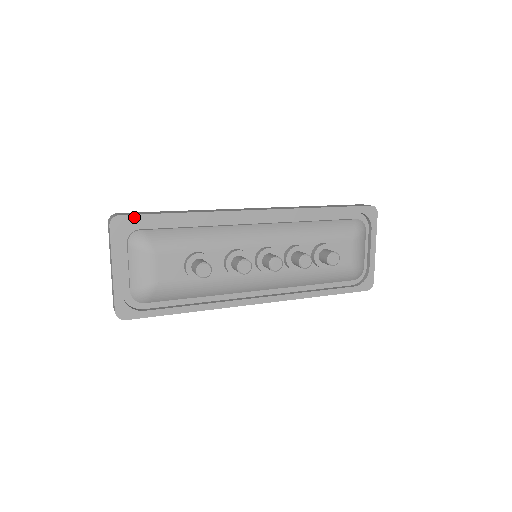
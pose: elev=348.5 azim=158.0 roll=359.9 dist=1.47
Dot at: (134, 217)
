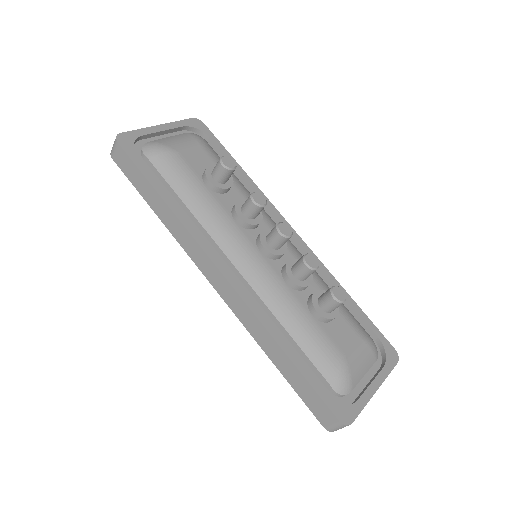
Dot at: (210, 133)
